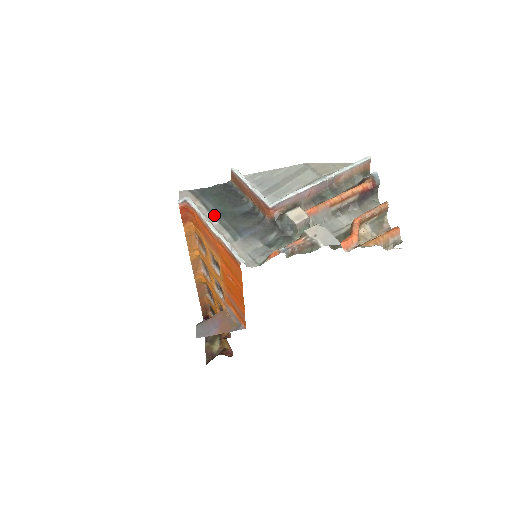
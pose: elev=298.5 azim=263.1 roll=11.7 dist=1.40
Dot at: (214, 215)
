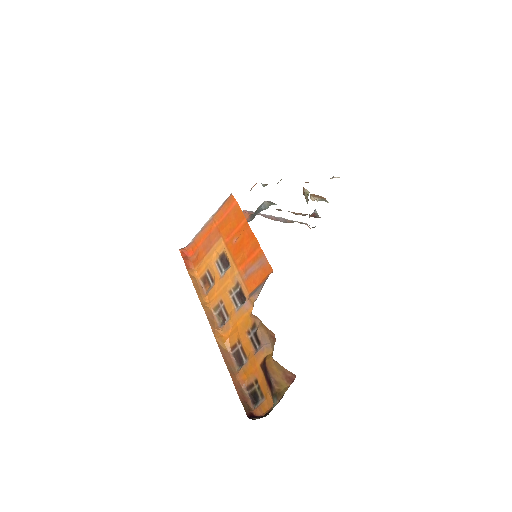
Dot at: occluded
